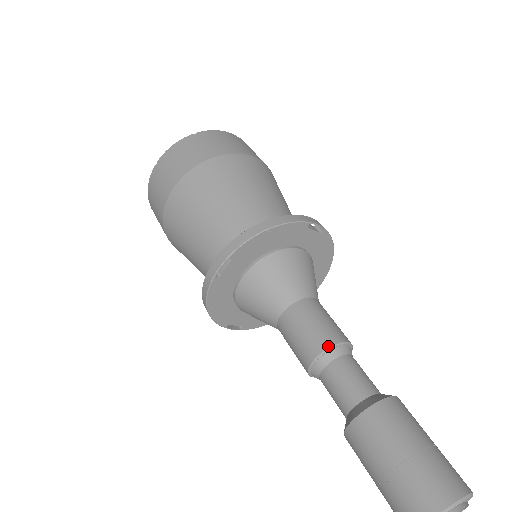
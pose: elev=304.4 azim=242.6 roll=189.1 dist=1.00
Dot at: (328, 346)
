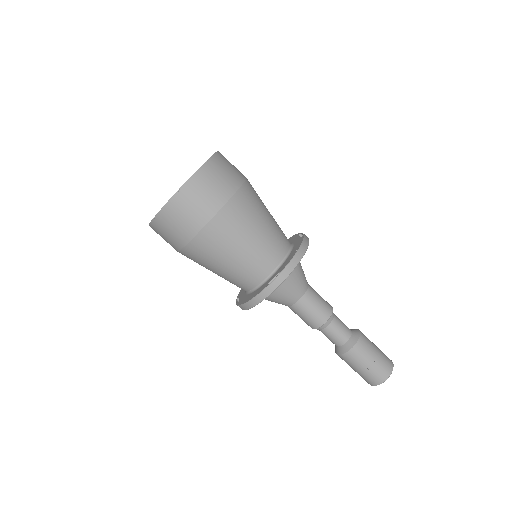
Dot at: (331, 314)
